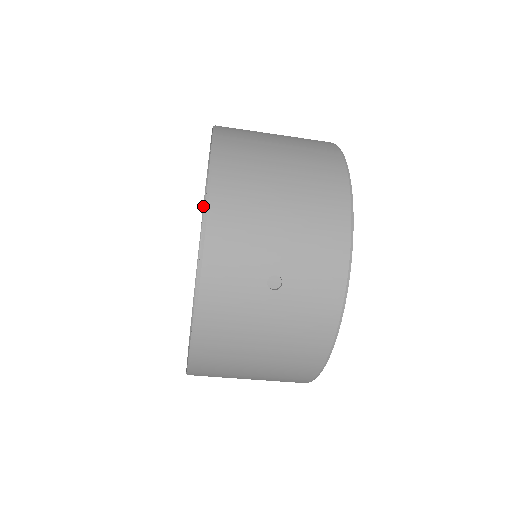
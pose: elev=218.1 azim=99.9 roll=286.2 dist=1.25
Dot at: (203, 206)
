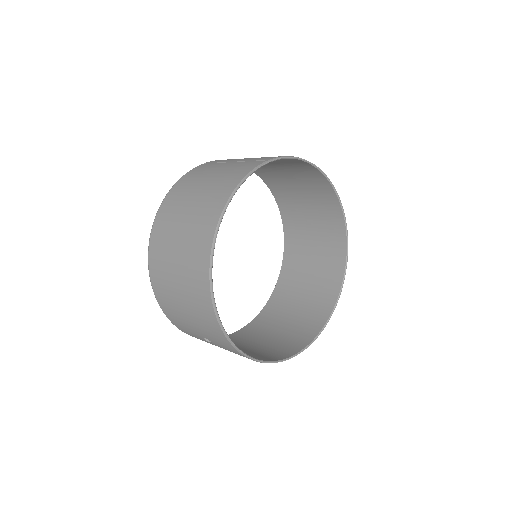
Dot at: occluded
